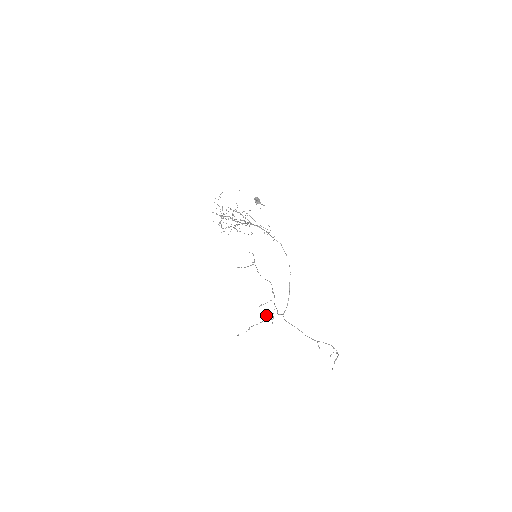
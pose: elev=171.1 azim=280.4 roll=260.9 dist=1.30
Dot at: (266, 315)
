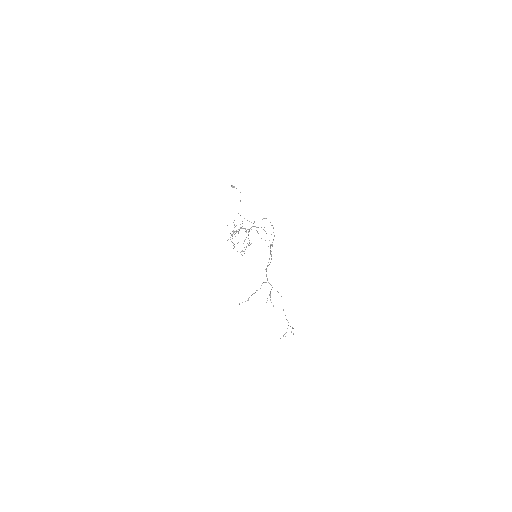
Dot at: occluded
